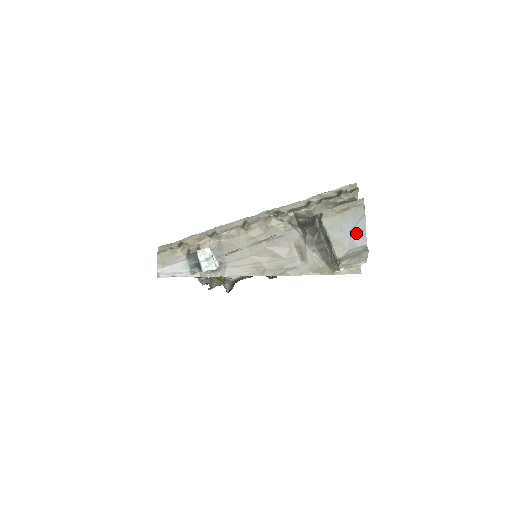
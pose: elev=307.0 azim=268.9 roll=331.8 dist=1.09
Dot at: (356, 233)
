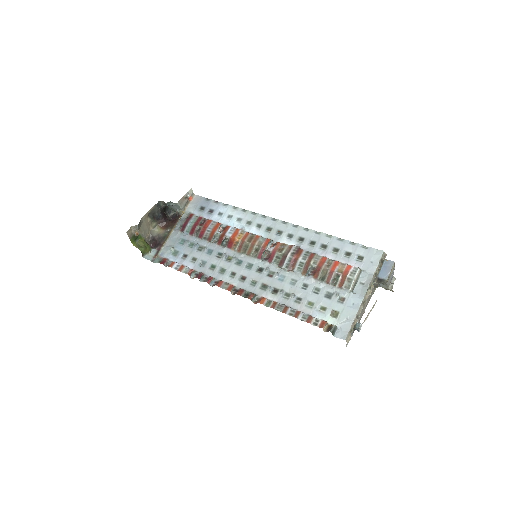
Dot at: occluded
